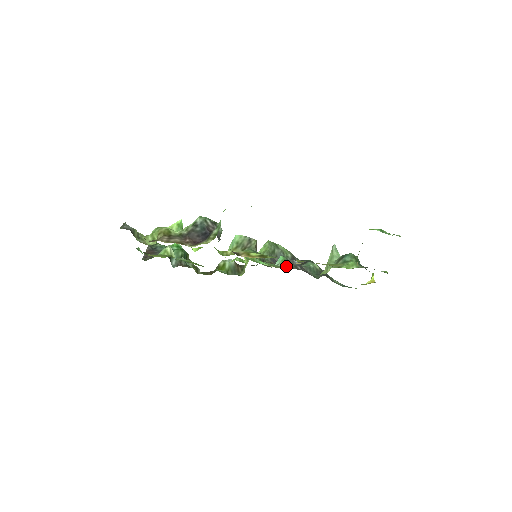
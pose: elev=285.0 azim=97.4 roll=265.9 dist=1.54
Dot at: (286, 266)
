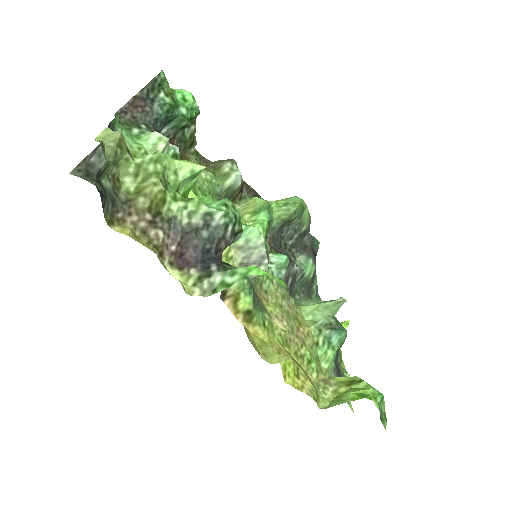
Dot at: occluded
